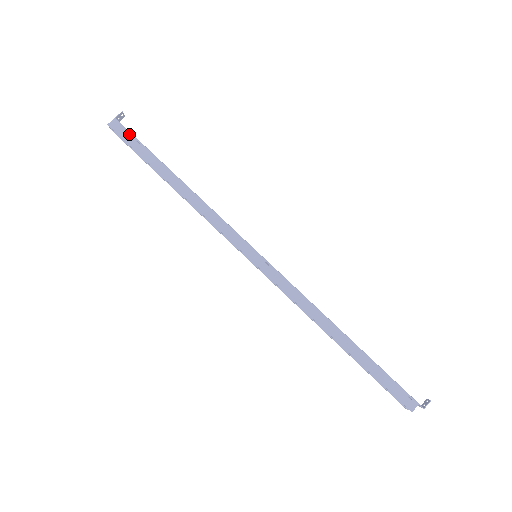
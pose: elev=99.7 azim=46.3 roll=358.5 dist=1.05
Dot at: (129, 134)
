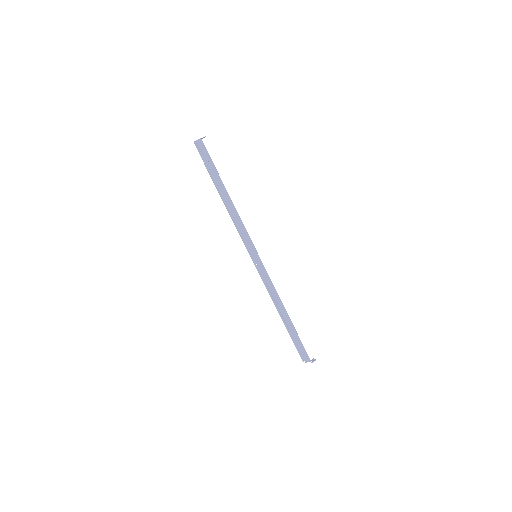
Dot at: (207, 153)
